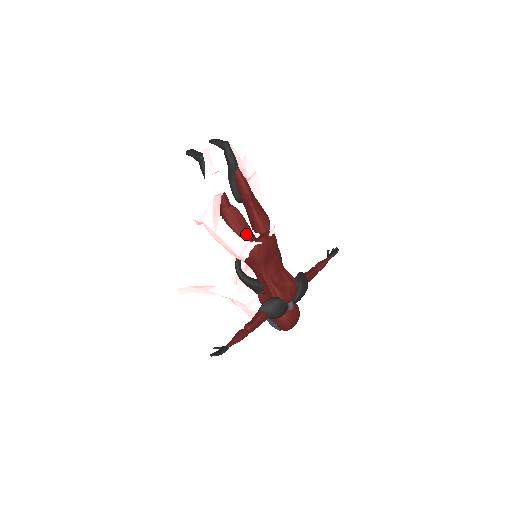
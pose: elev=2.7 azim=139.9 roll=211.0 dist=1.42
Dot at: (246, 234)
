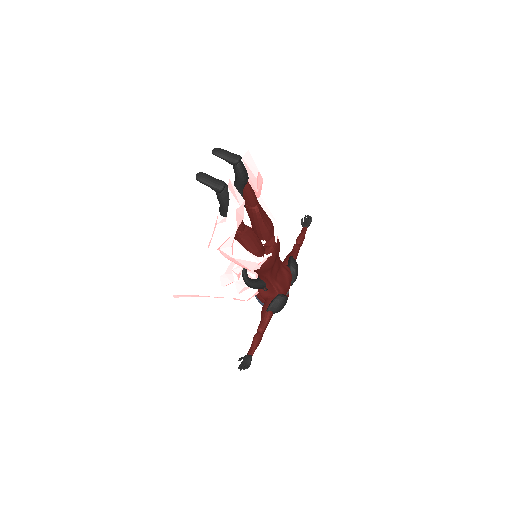
Dot at: (260, 251)
